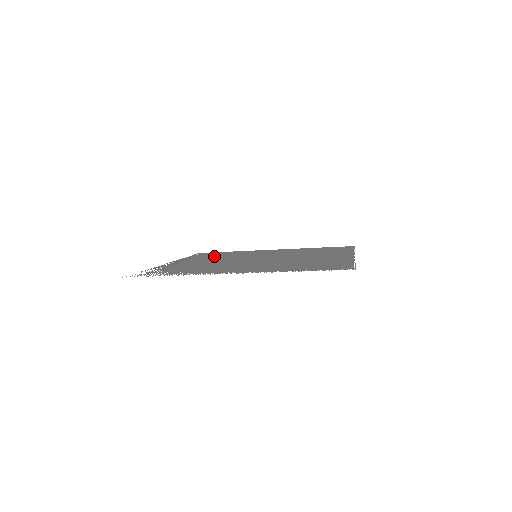
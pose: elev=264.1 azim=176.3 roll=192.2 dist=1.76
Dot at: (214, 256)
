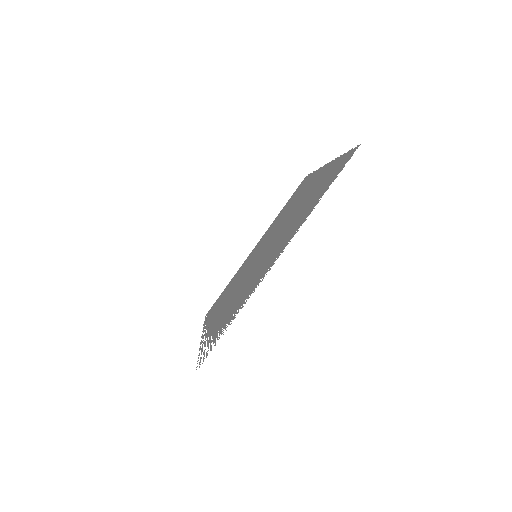
Dot at: (224, 297)
